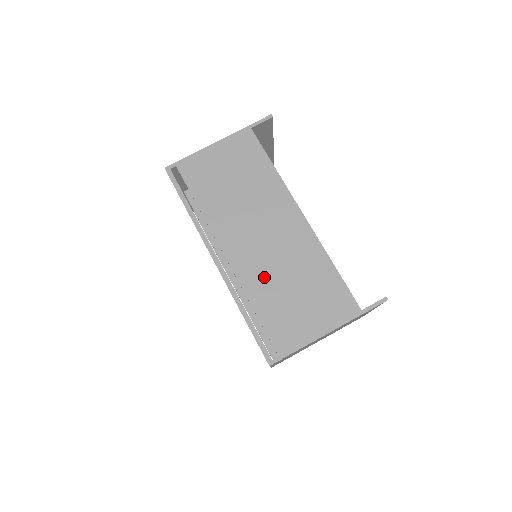
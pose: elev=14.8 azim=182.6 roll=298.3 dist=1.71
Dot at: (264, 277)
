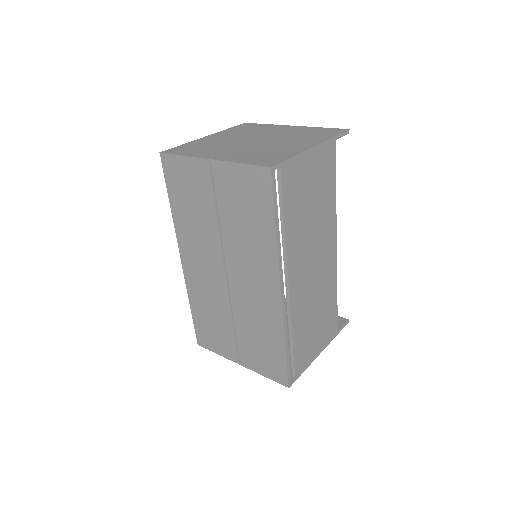
Dot at: (305, 308)
